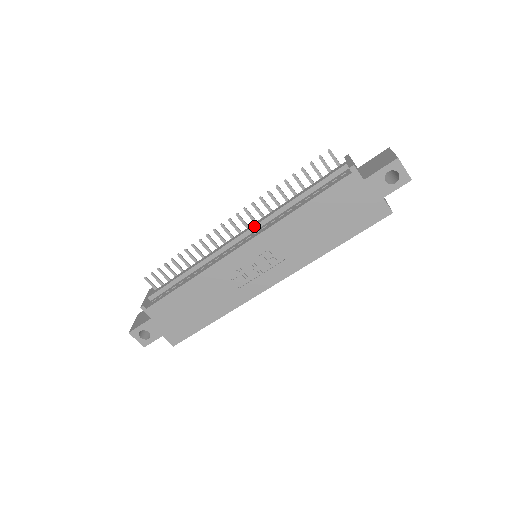
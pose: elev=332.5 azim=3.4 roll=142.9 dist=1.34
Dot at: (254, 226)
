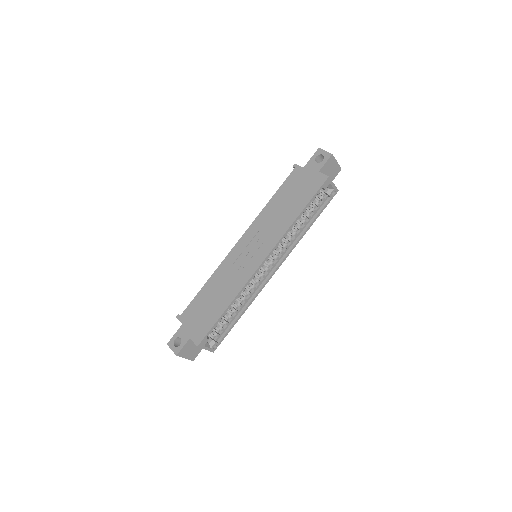
Dot at: occluded
